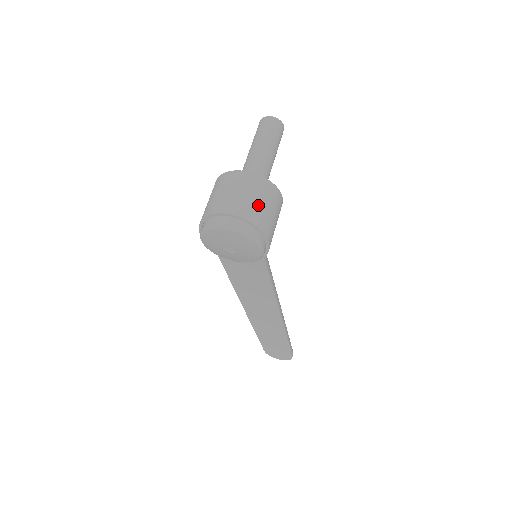
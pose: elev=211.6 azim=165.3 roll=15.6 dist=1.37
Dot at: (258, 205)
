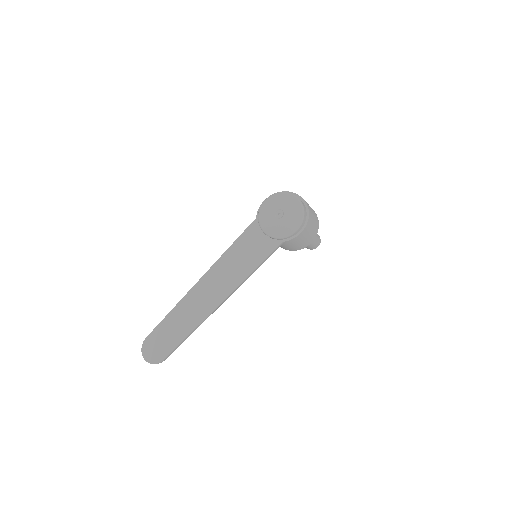
Dot at: (313, 218)
